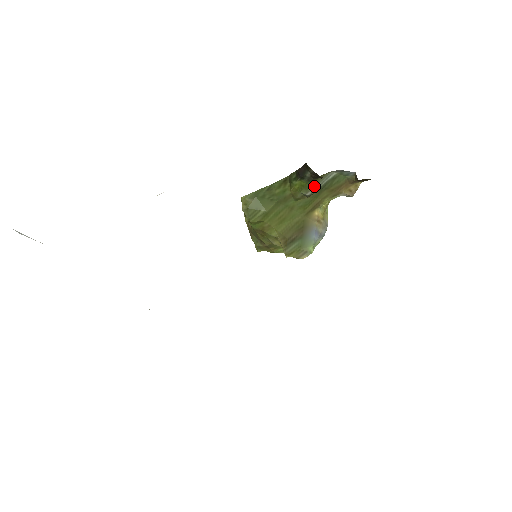
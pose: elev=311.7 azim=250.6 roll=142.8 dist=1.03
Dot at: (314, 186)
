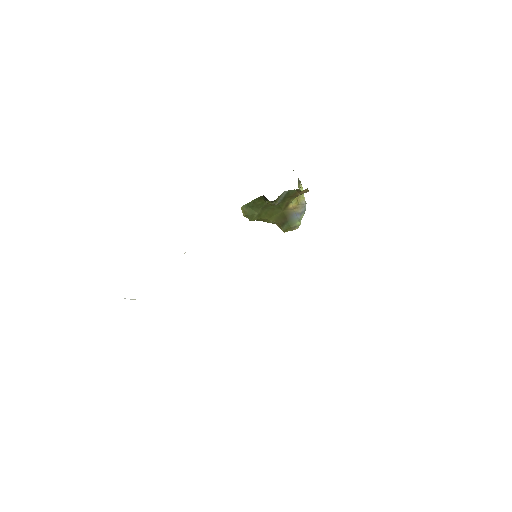
Dot at: (277, 201)
